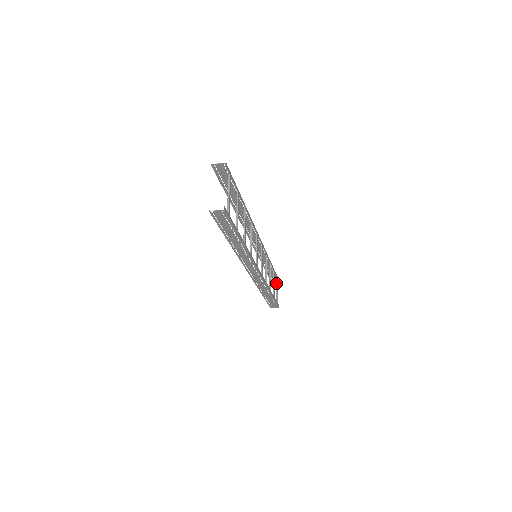
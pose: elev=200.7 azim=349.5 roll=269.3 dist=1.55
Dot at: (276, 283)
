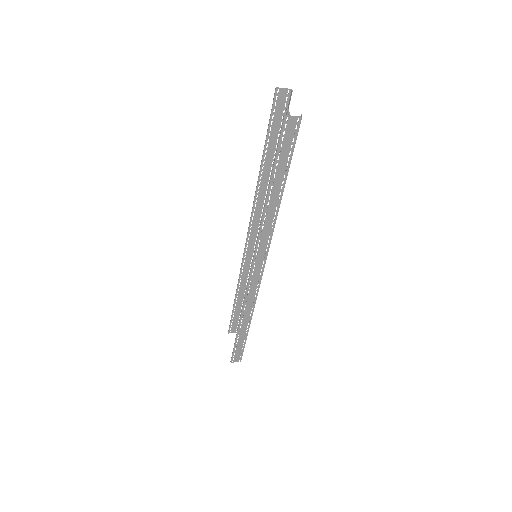
Dot at: occluded
